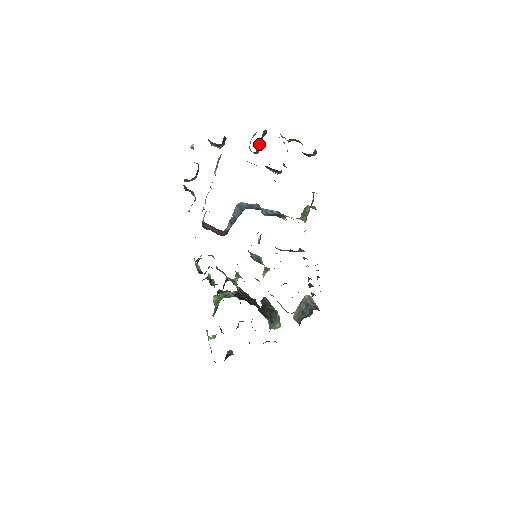
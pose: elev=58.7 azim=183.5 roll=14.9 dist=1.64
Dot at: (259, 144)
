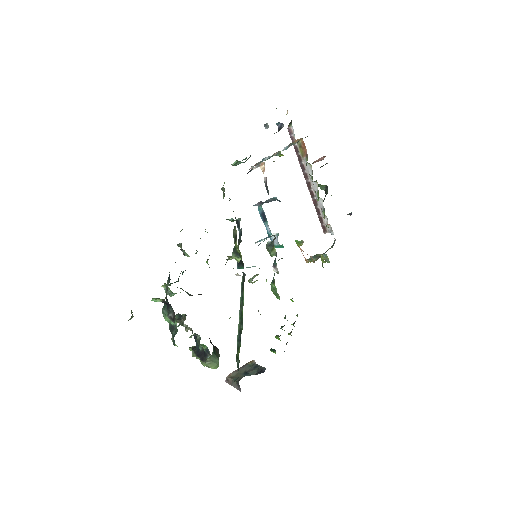
Dot at: (323, 165)
